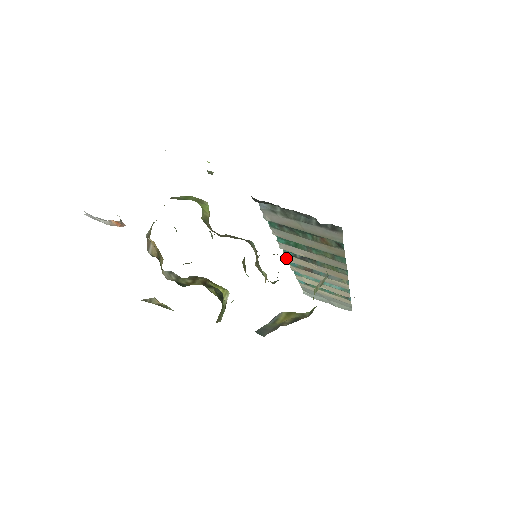
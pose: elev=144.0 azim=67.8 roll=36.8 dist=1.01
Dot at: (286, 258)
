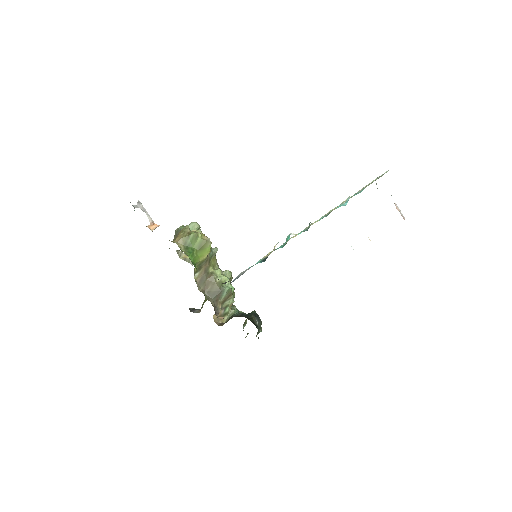
Dot at: occluded
